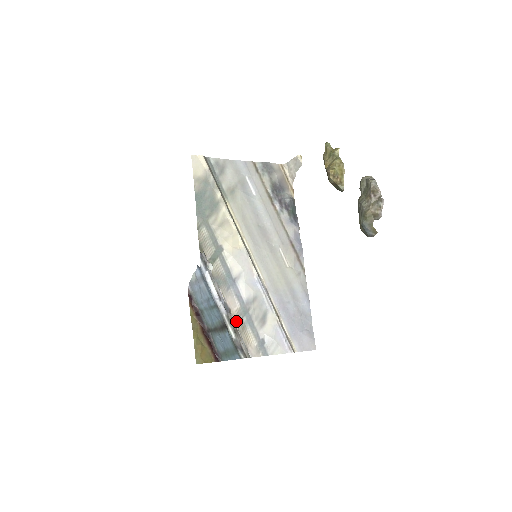
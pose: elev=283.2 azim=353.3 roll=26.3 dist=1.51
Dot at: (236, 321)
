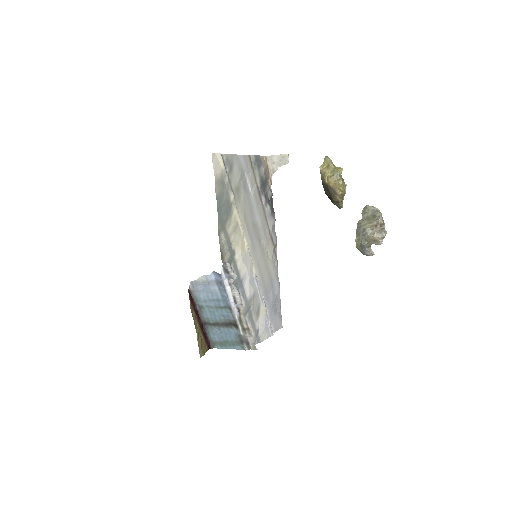
Dot at: occluded
